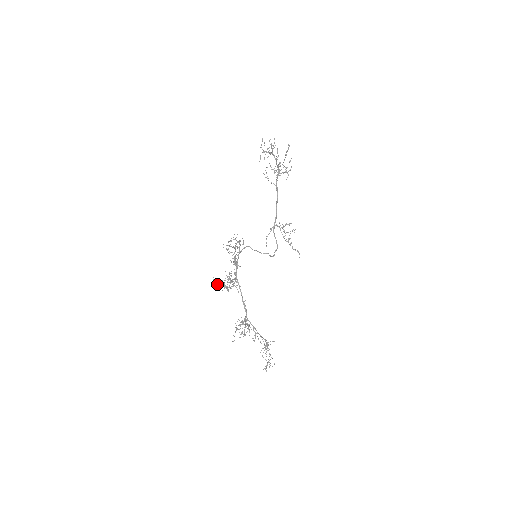
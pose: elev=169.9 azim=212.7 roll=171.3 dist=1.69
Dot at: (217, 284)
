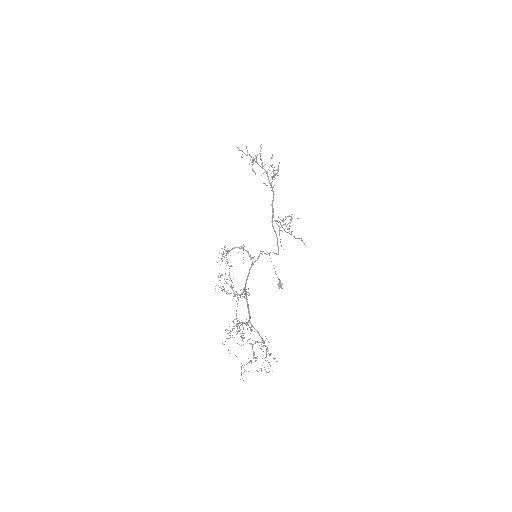
Dot at: occluded
